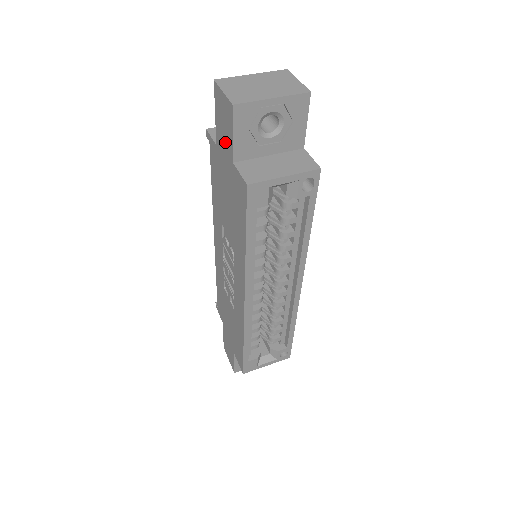
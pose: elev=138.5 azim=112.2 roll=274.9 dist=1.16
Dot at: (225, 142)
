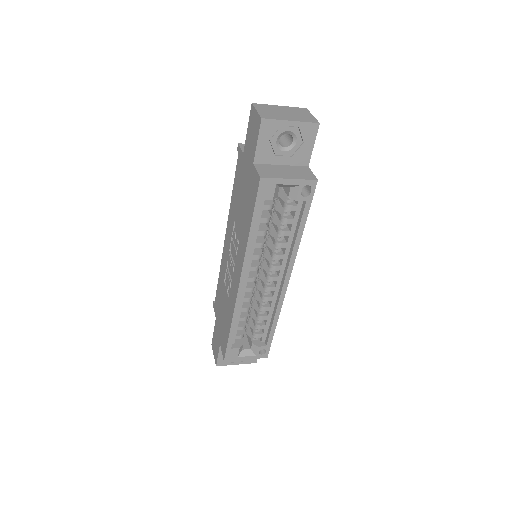
Dot at: (250, 149)
